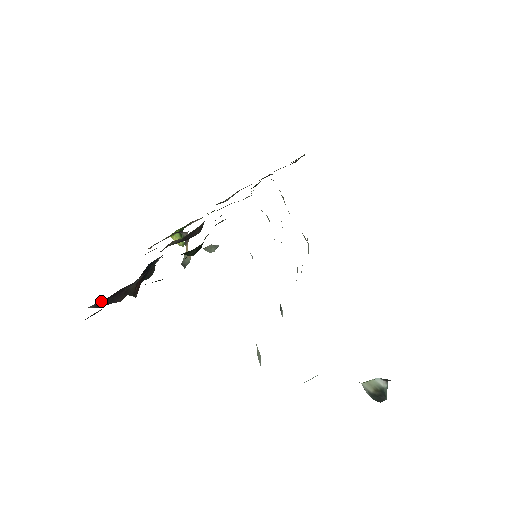
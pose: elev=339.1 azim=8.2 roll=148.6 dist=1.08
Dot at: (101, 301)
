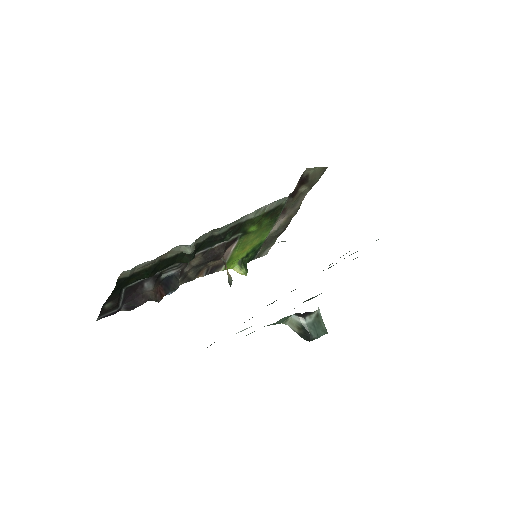
Dot at: (125, 304)
